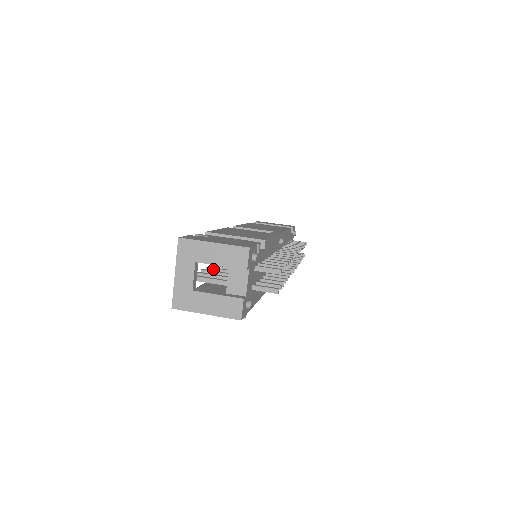
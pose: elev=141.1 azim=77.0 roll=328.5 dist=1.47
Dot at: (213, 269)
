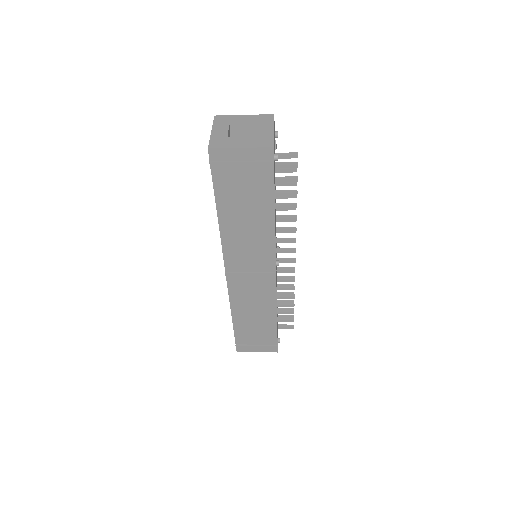
Dot at: occluded
